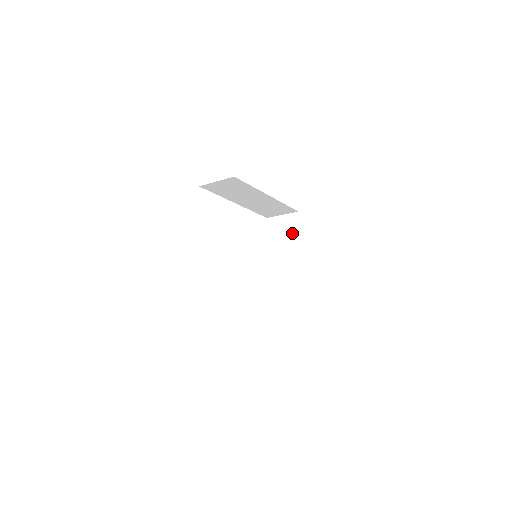
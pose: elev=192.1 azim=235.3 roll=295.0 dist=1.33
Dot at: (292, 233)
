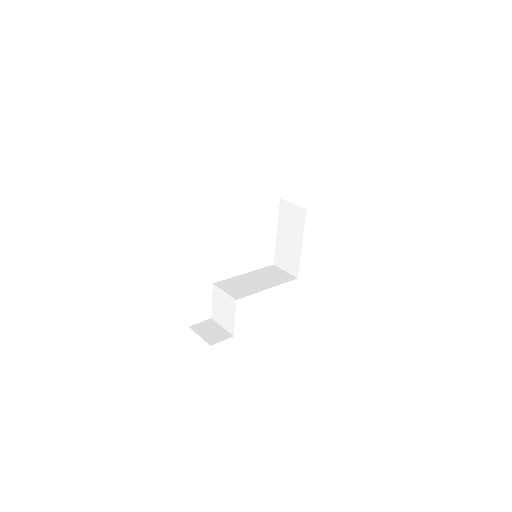
Dot at: (298, 227)
